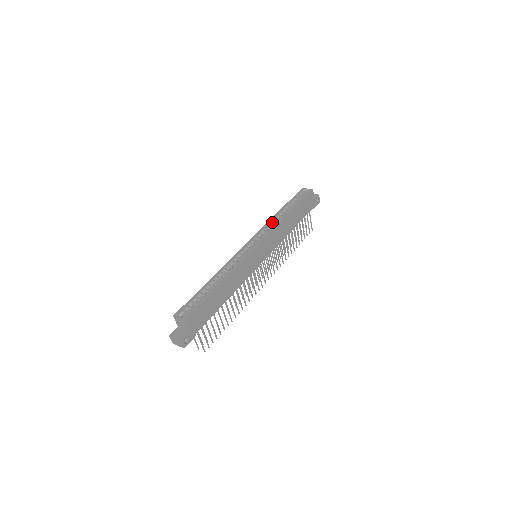
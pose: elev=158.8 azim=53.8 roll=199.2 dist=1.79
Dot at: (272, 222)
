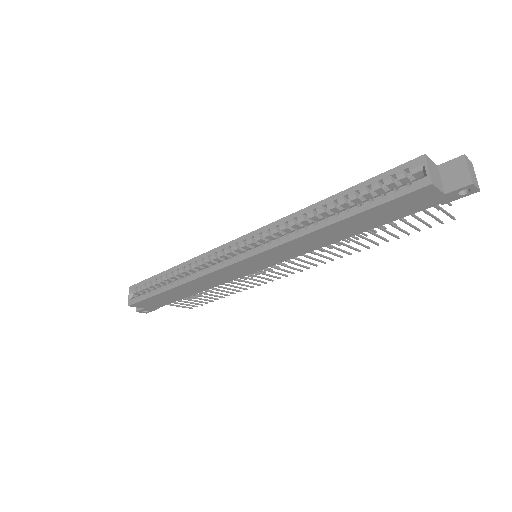
Dot at: (292, 222)
